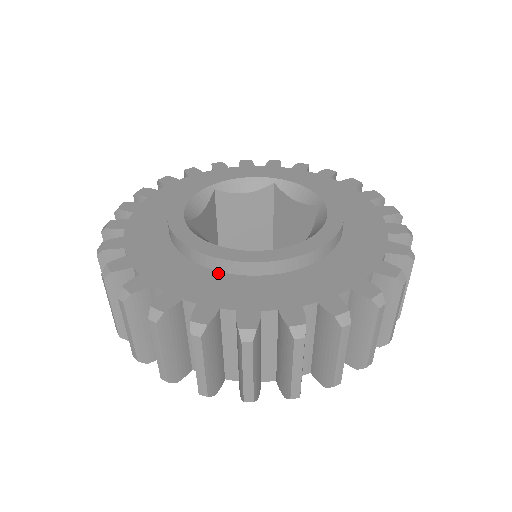
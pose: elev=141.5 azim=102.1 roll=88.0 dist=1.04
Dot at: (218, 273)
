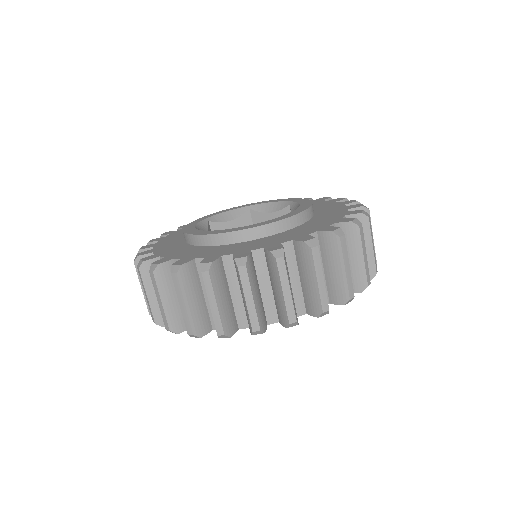
Dot at: (186, 244)
